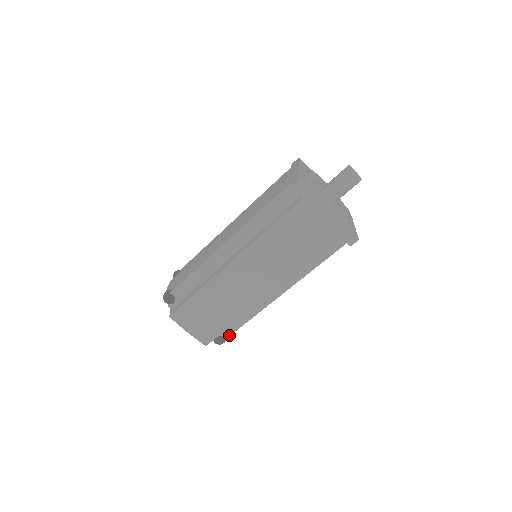
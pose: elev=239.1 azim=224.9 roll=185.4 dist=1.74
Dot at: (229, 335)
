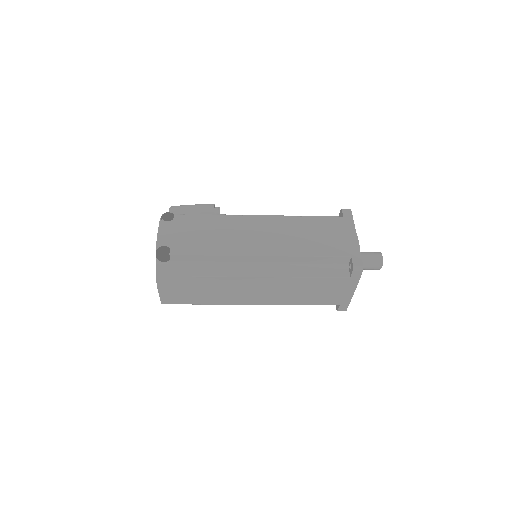
Dot at: occluded
